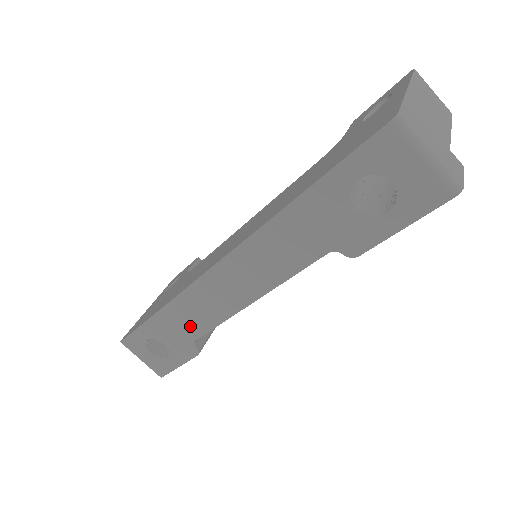
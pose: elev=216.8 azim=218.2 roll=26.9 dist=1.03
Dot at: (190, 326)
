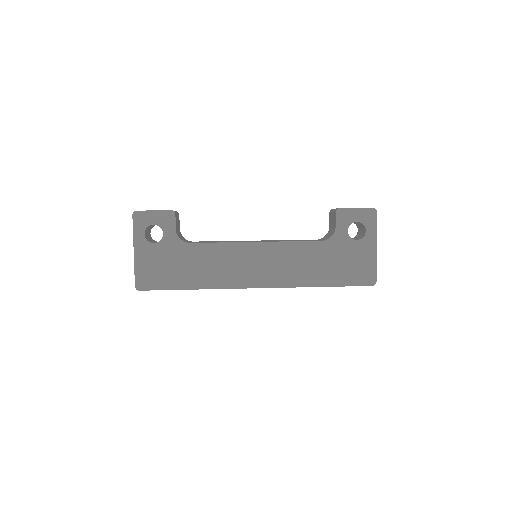
Dot at: occluded
